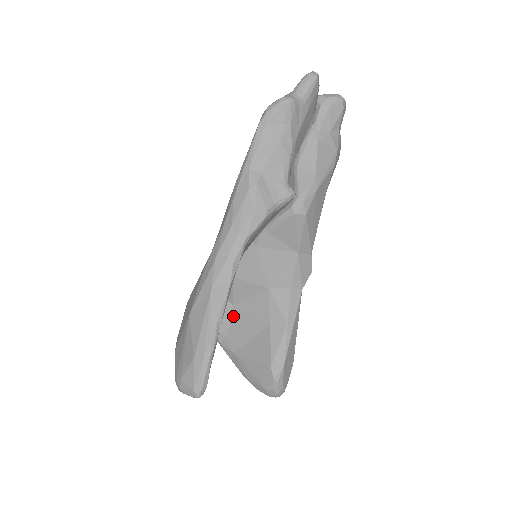
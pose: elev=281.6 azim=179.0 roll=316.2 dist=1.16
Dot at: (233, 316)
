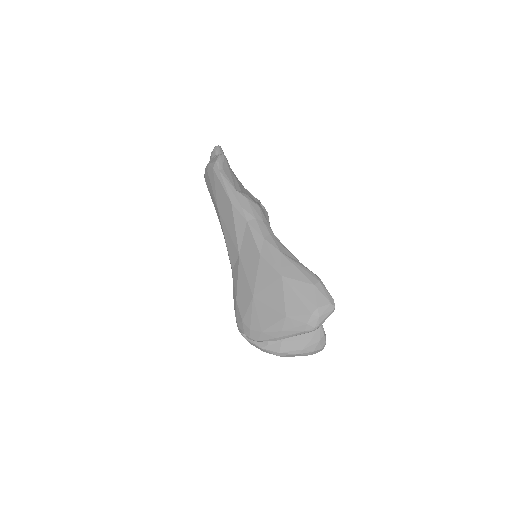
Dot at: occluded
